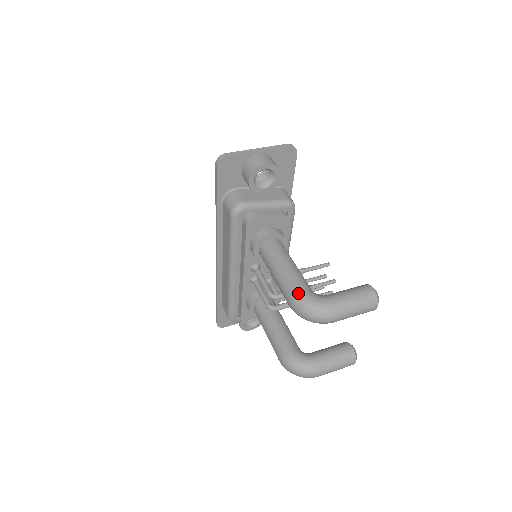
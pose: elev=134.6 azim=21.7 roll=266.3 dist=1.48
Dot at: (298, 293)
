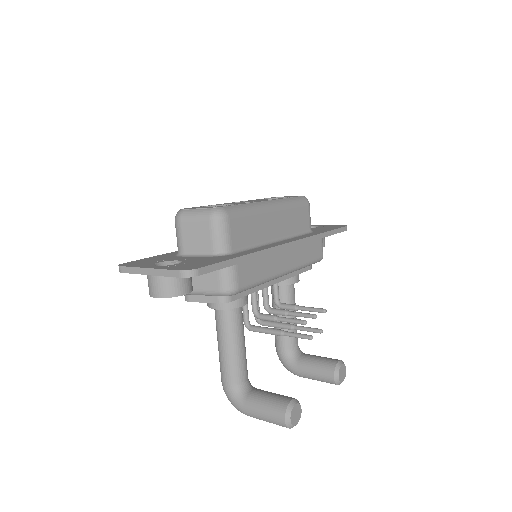
Dot at: (222, 384)
